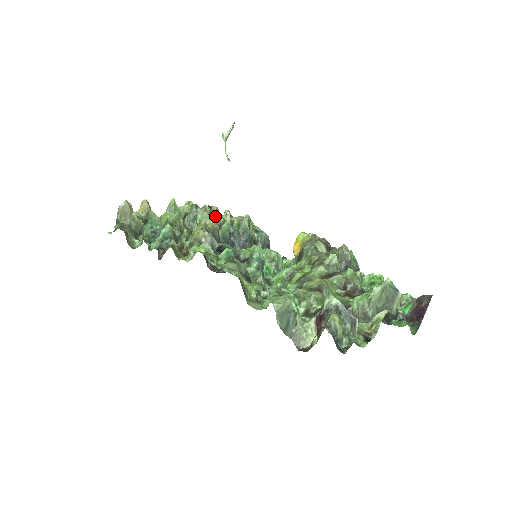
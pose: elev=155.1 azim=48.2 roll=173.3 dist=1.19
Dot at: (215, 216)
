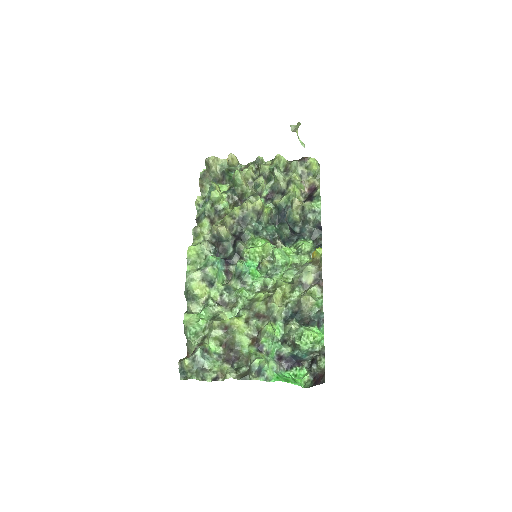
Dot at: (287, 182)
